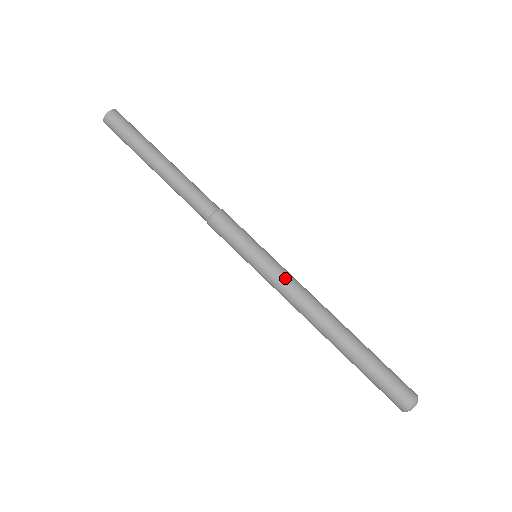
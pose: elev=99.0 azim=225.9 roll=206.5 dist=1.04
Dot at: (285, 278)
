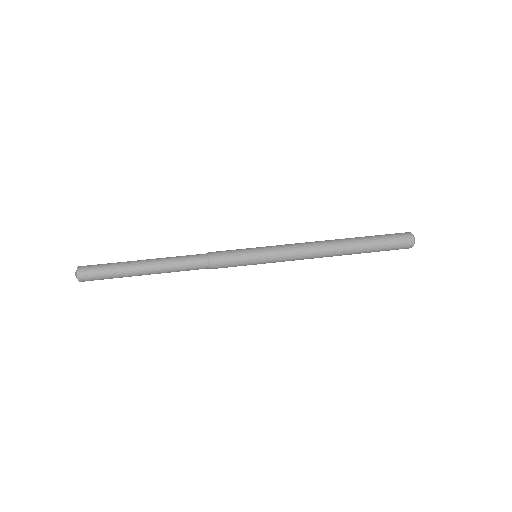
Dot at: (286, 250)
